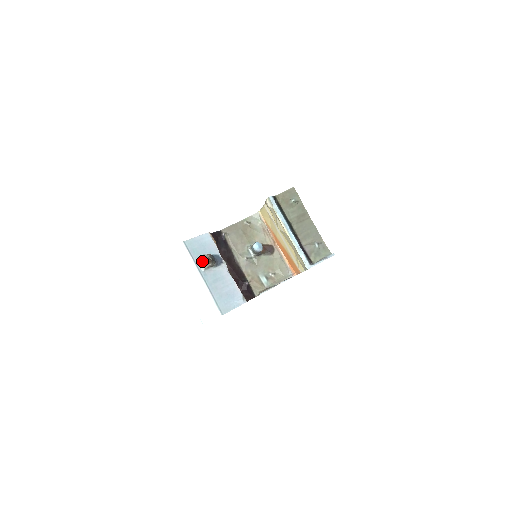
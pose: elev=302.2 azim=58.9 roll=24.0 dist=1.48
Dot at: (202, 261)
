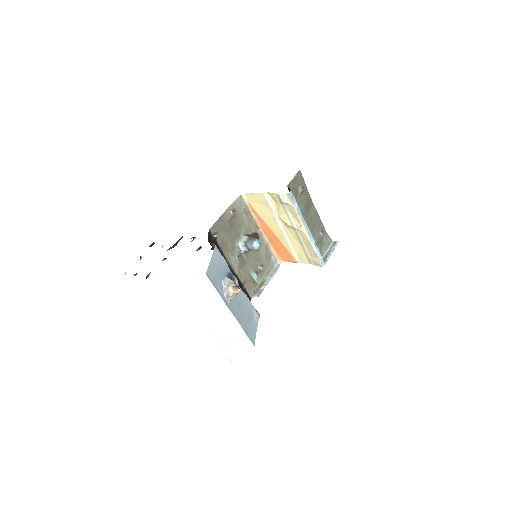
Dot at: (230, 292)
